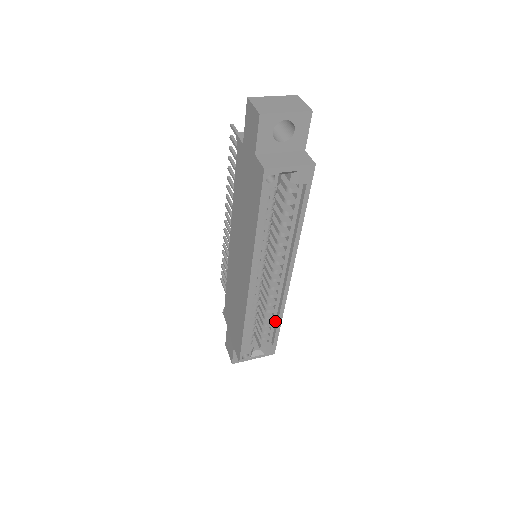
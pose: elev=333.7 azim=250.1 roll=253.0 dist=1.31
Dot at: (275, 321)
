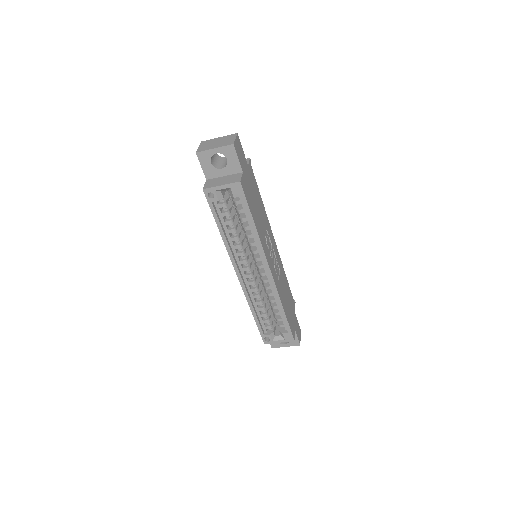
Dot at: occluded
